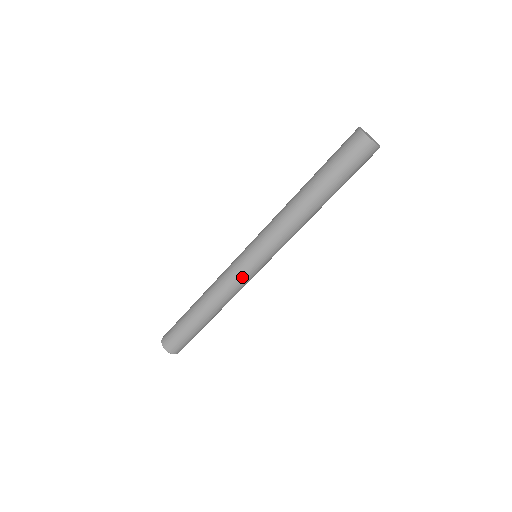
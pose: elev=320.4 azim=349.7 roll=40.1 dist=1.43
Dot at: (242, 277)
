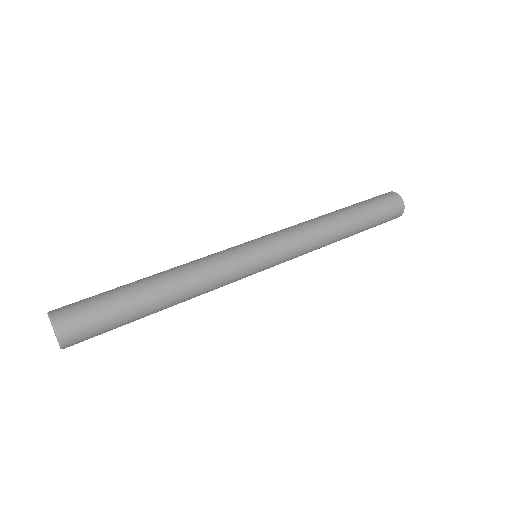
Dot at: (236, 258)
